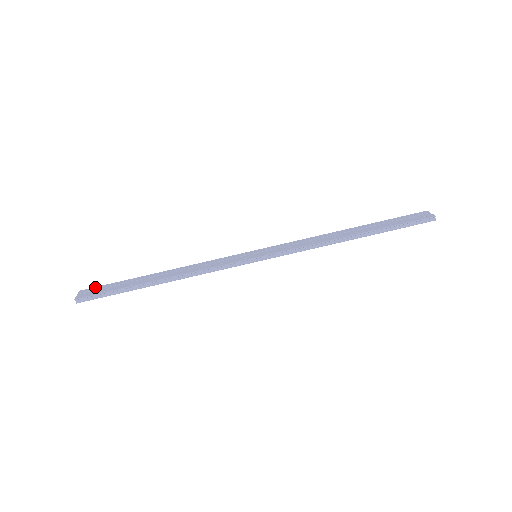
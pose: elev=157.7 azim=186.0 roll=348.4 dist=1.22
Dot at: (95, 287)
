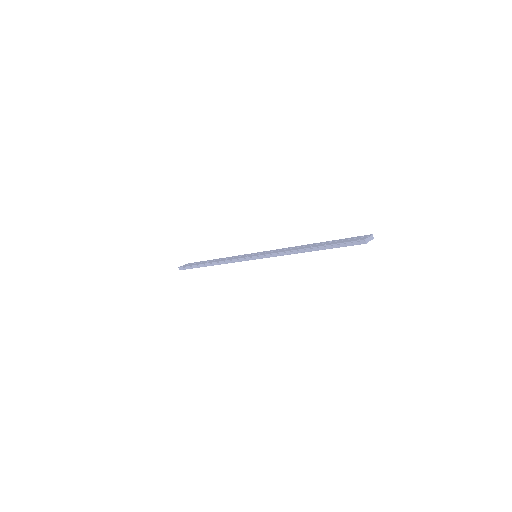
Dot at: (191, 263)
